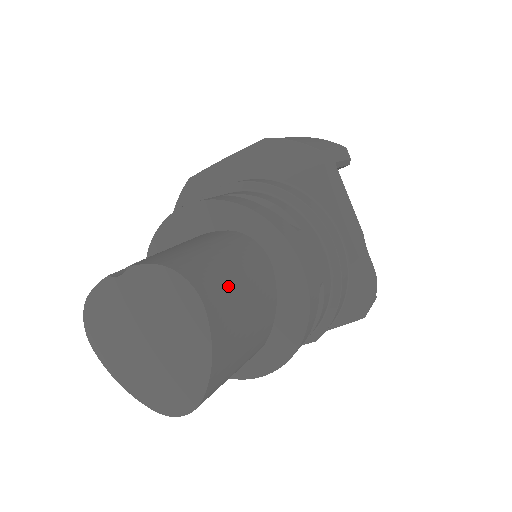
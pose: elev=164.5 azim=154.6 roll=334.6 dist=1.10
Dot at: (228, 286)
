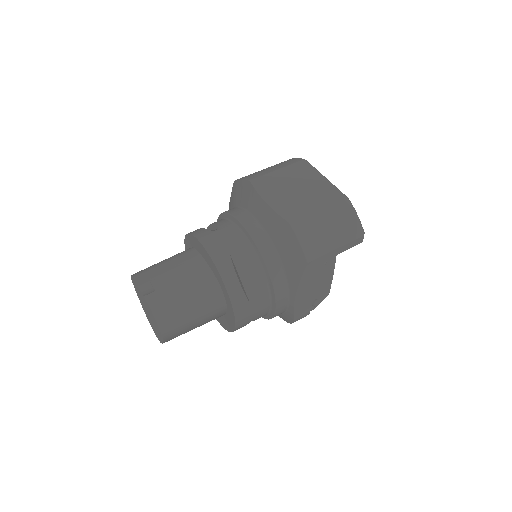
Dot at: (183, 326)
